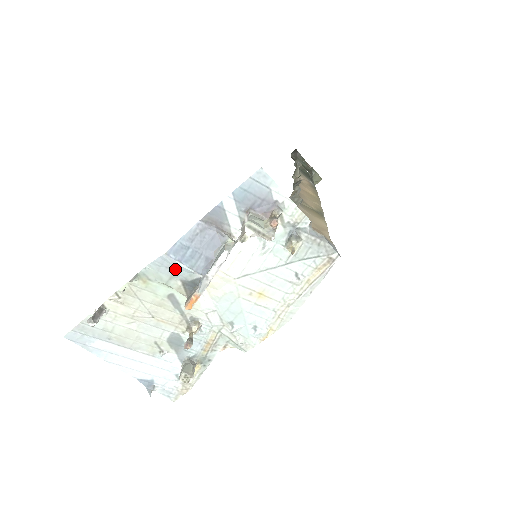
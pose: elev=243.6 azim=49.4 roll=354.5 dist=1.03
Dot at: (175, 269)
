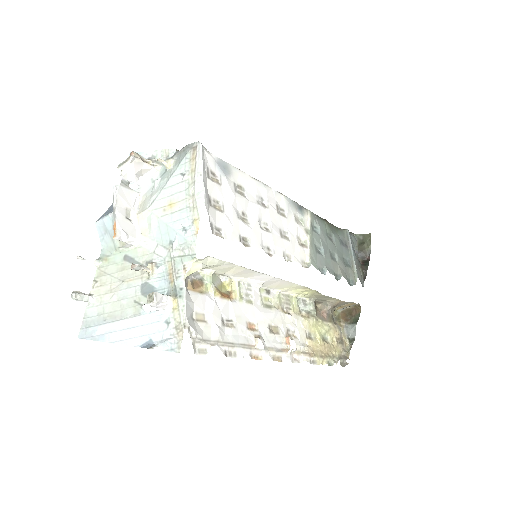
Dot at: (107, 228)
